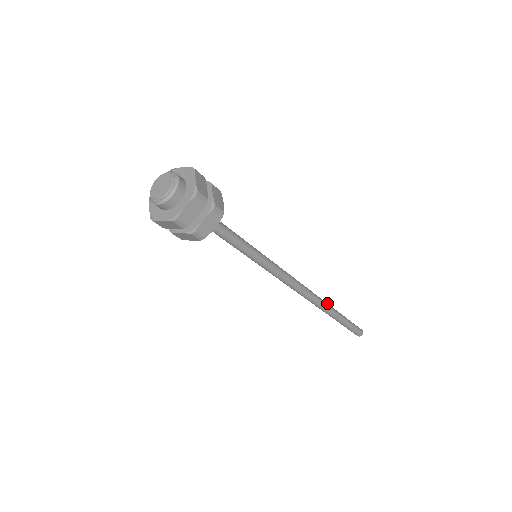
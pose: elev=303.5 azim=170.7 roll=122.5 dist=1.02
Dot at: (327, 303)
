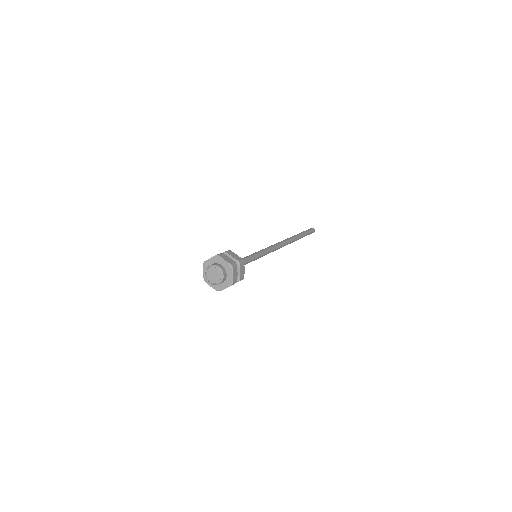
Dot at: (292, 237)
